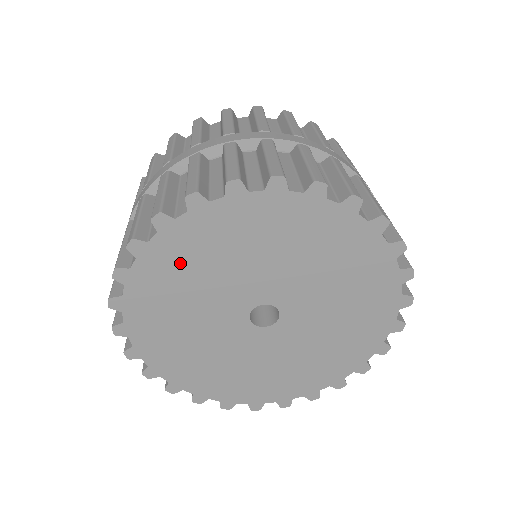
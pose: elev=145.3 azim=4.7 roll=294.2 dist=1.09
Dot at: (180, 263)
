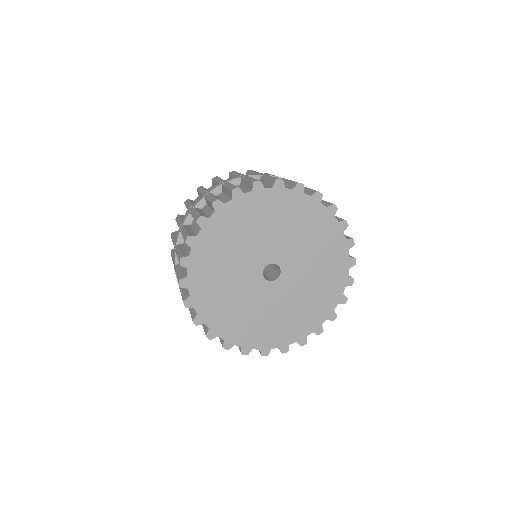
Dot at: (225, 233)
